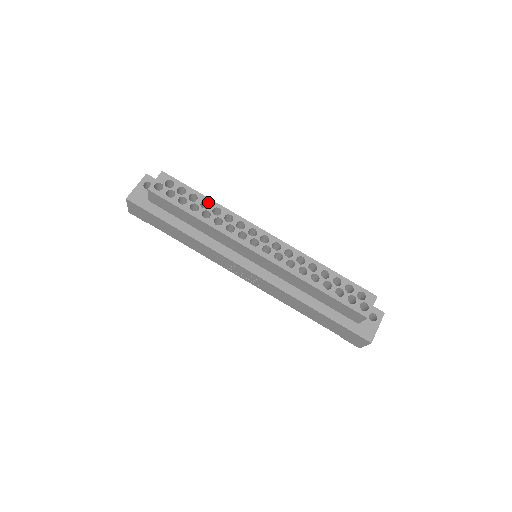
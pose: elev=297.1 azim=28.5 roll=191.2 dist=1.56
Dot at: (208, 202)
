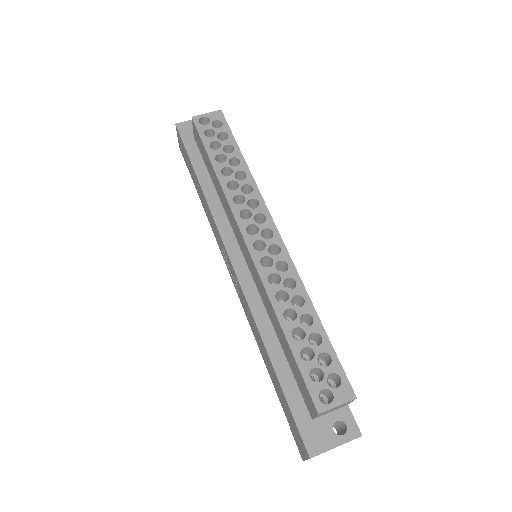
Dot at: (240, 162)
